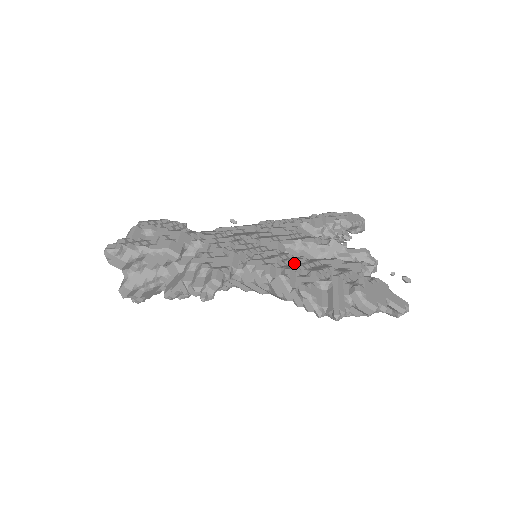
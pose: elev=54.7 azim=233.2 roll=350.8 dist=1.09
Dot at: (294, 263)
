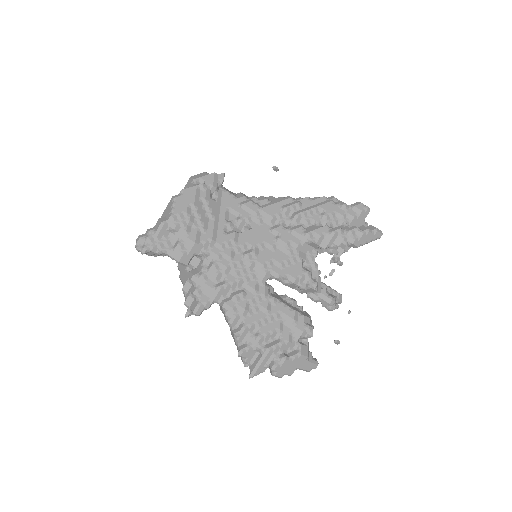
Dot at: (259, 310)
